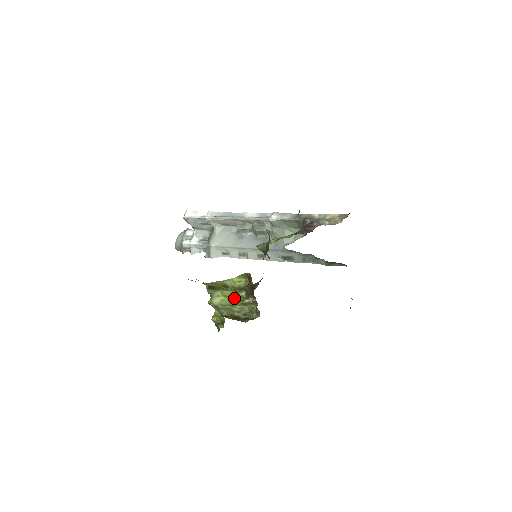
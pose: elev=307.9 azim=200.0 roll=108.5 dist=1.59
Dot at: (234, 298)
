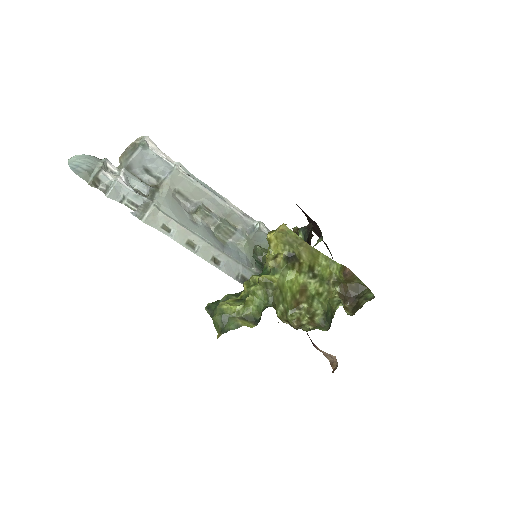
Dot at: (294, 291)
